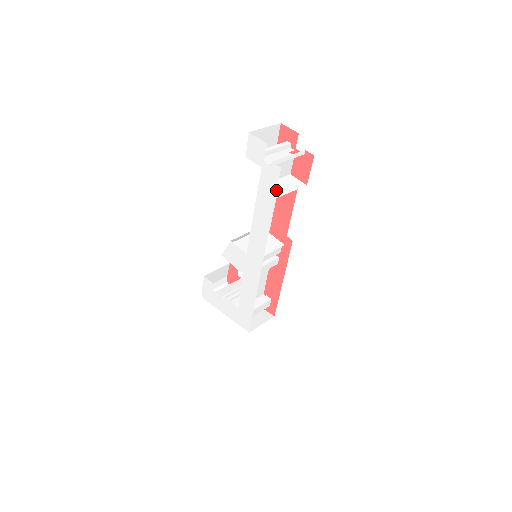
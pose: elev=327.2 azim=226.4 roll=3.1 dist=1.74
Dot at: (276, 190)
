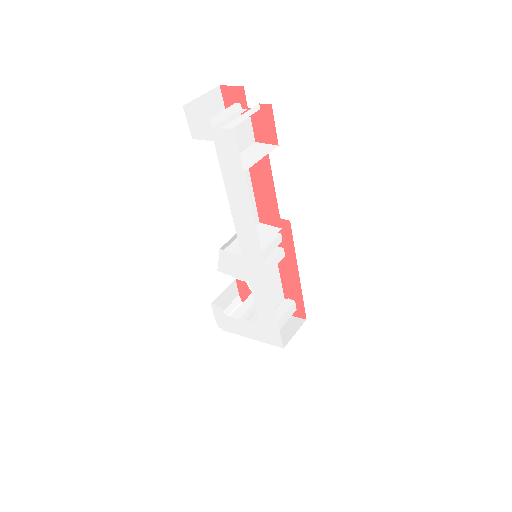
Dot at: (240, 161)
